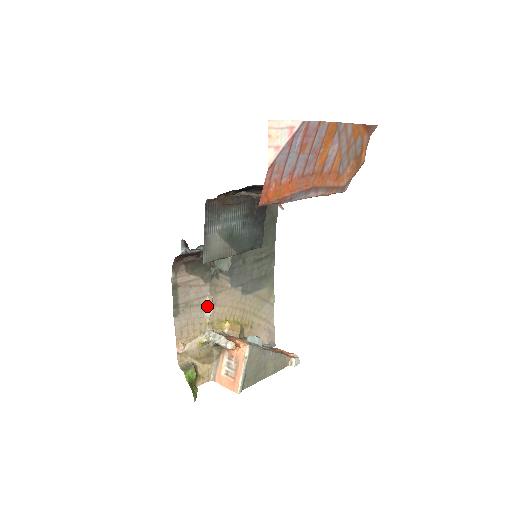
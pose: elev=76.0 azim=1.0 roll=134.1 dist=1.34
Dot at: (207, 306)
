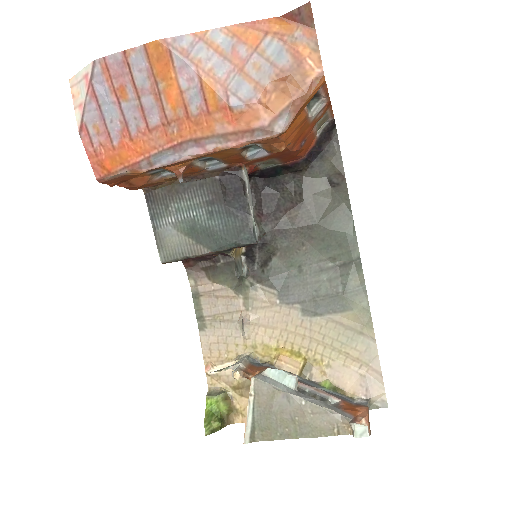
Dot at: (242, 323)
